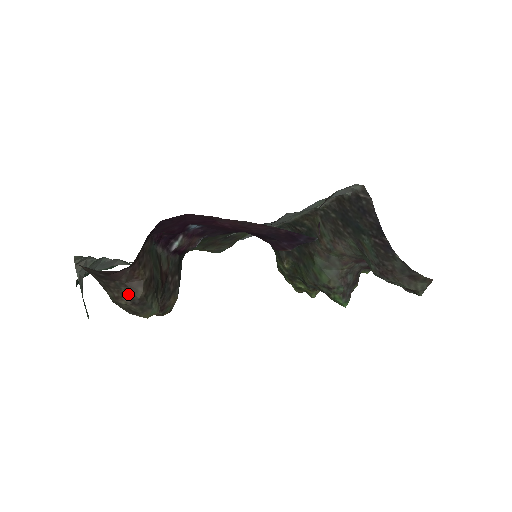
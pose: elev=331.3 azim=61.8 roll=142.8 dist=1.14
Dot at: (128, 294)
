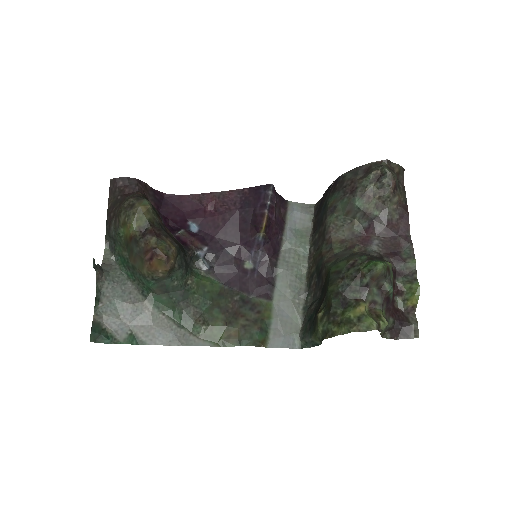
Dot at: occluded
